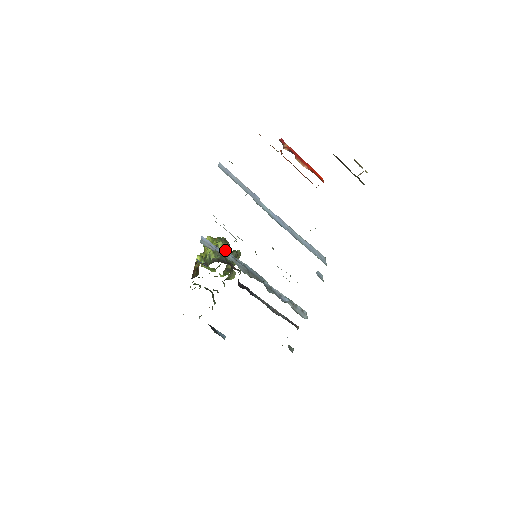
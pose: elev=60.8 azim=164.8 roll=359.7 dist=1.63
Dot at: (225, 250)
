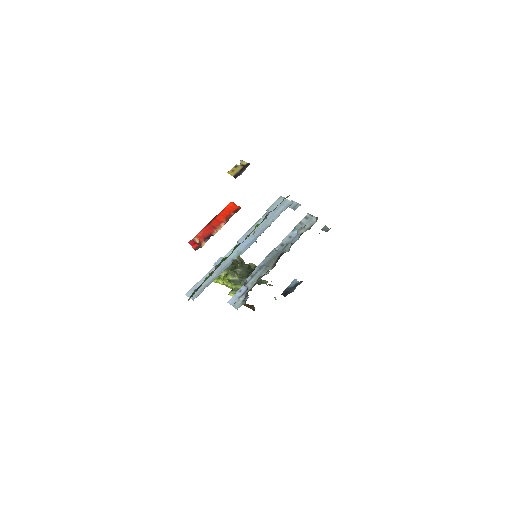
Dot at: (244, 283)
